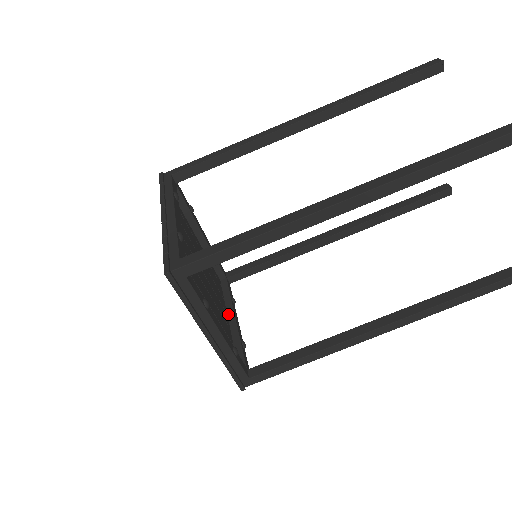
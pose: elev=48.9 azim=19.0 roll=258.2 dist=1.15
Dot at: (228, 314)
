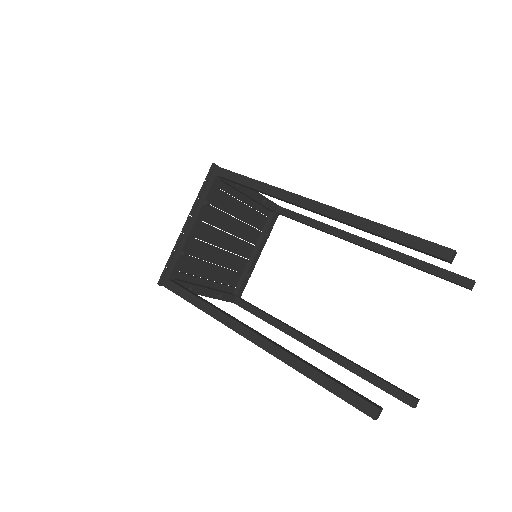
Dot at: (255, 247)
